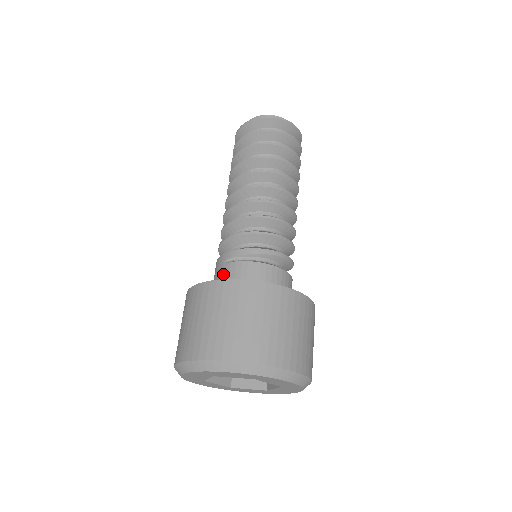
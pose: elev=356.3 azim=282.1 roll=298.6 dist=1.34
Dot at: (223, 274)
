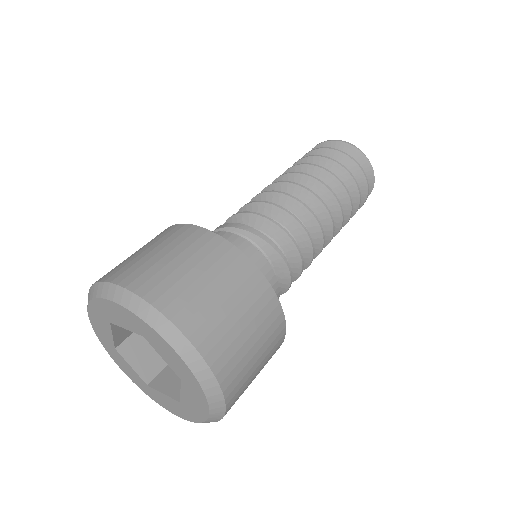
Dot at: occluded
